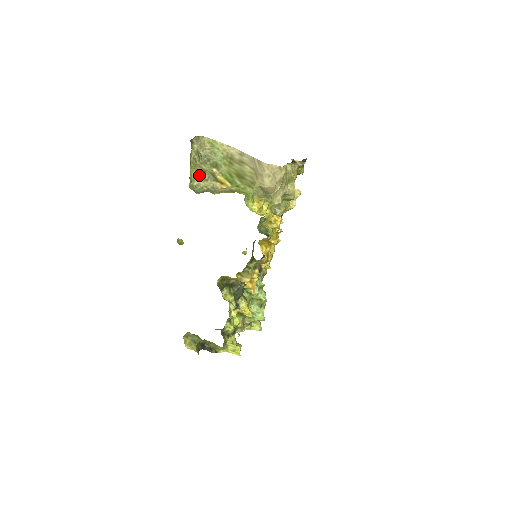
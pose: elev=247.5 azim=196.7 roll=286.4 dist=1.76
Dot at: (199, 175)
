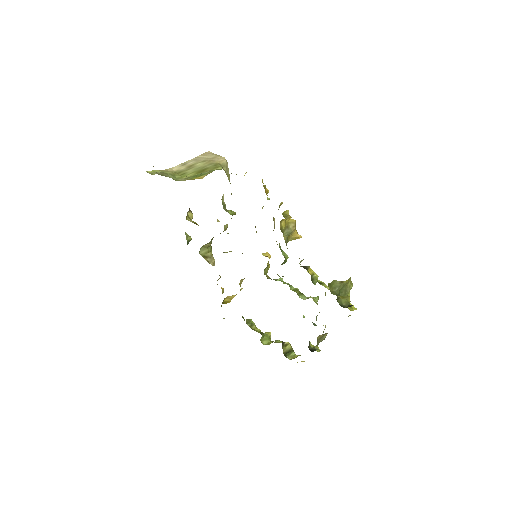
Dot at: occluded
